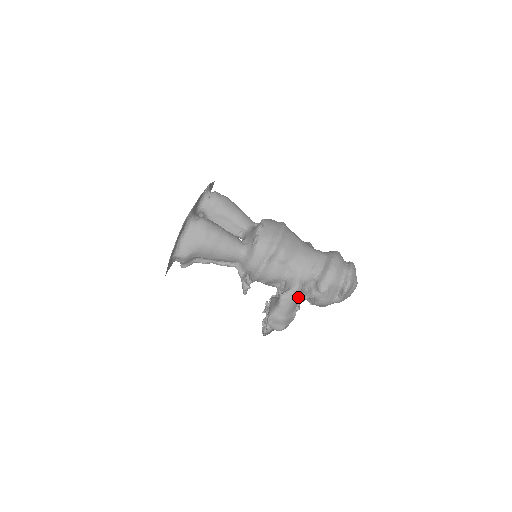
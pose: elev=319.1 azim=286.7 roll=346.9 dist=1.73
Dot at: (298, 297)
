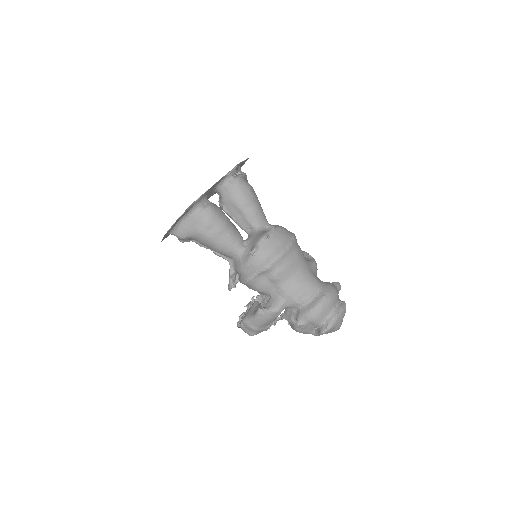
Dot at: occluded
